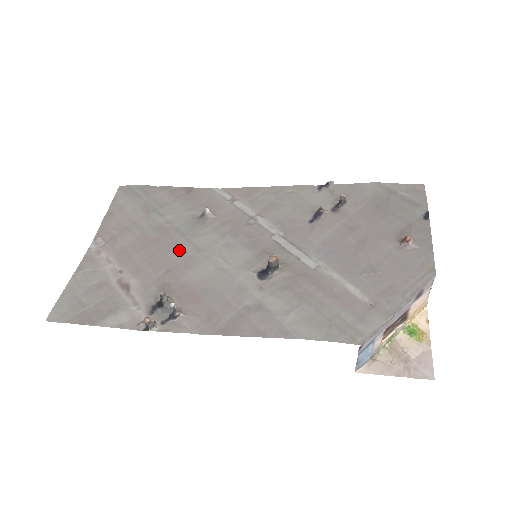
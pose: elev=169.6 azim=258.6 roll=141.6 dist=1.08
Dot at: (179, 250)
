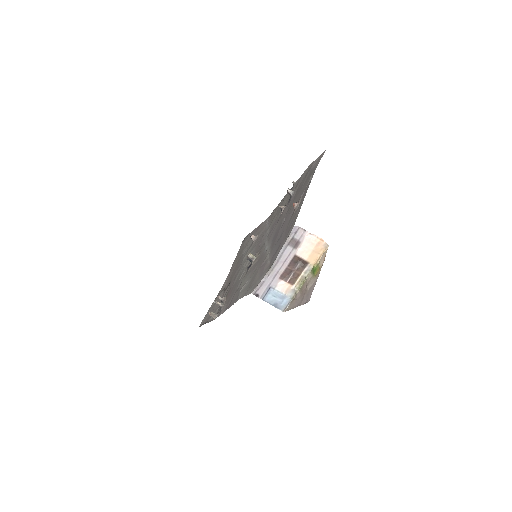
Dot at: (238, 268)
